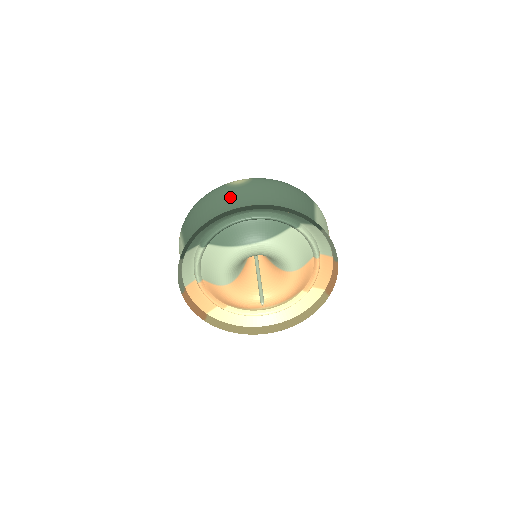
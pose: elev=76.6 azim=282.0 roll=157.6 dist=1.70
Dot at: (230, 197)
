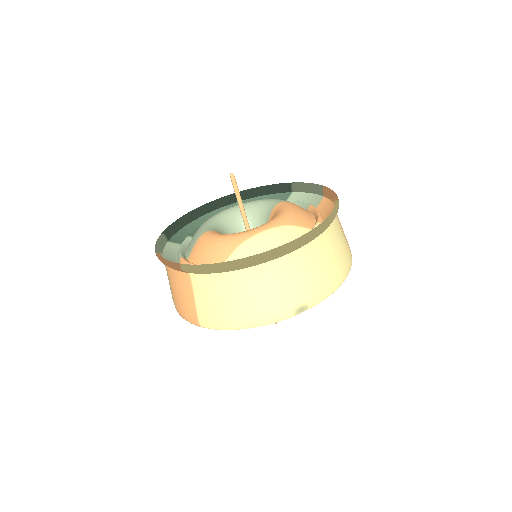
Dot at: occluded
